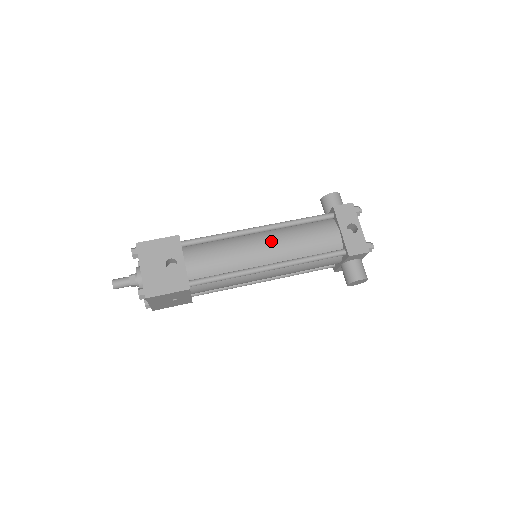
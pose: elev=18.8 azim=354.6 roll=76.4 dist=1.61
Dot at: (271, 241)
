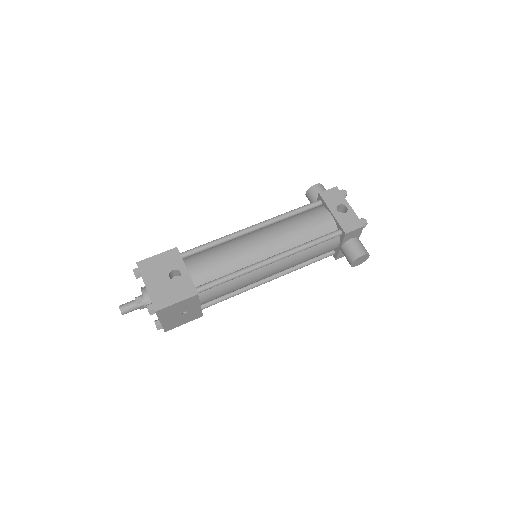
Dot at: (267, 235)
